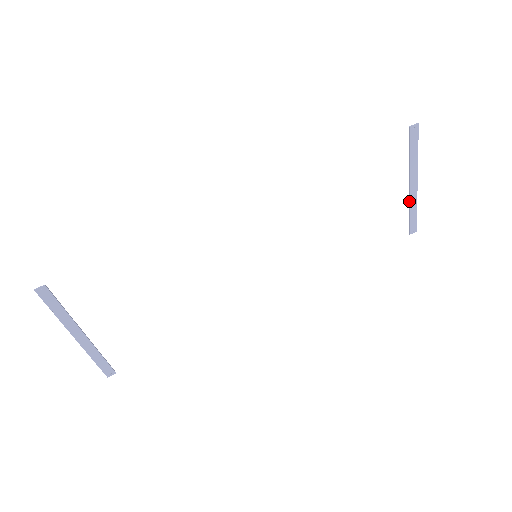
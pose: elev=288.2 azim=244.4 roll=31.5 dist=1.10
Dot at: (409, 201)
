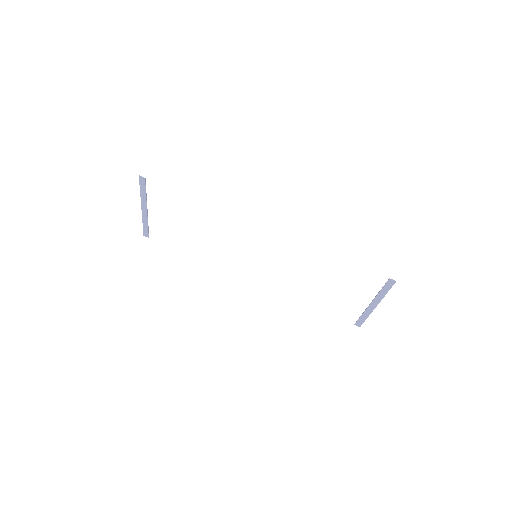
Dot at: (365, 310)
